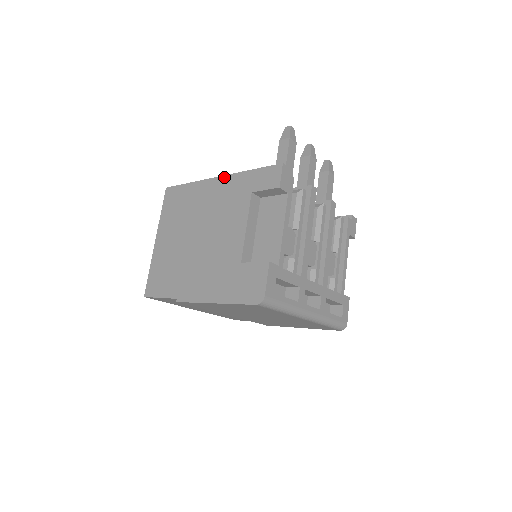
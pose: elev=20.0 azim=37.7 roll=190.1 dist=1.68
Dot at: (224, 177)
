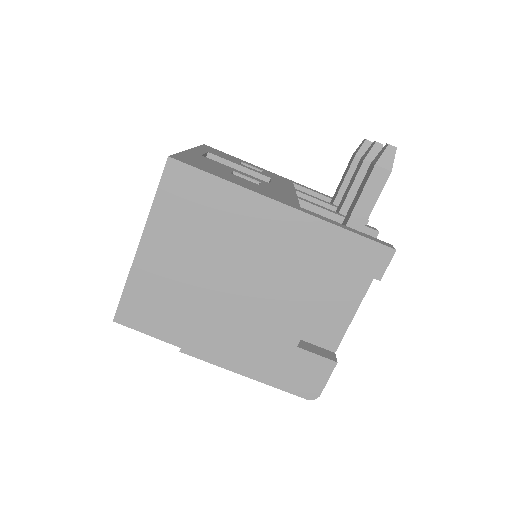
Dot at: (297, 212)
